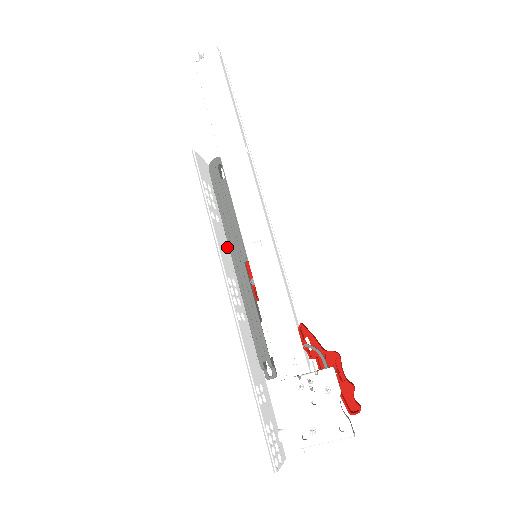
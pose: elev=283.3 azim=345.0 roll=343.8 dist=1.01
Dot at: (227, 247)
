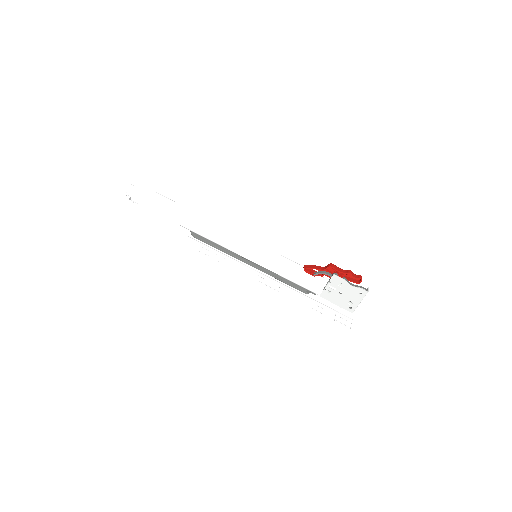
Dot at: (240, 262)
